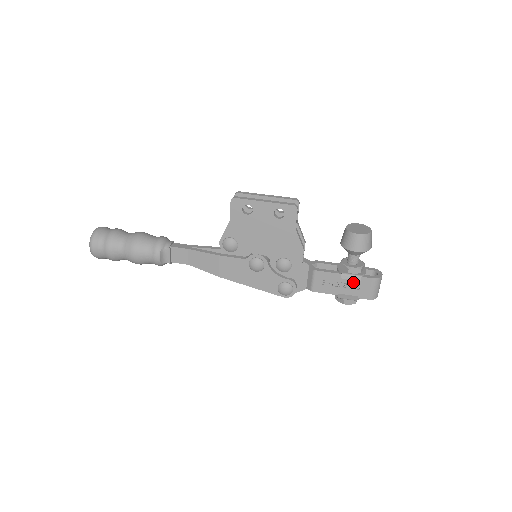
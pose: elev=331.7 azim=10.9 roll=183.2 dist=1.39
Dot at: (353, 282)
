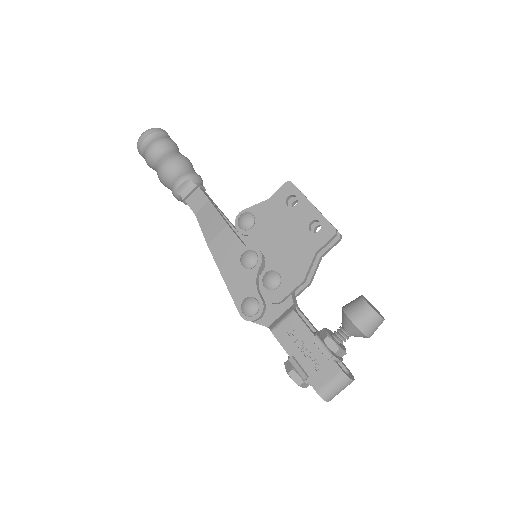
Dot at: (319, 357)
